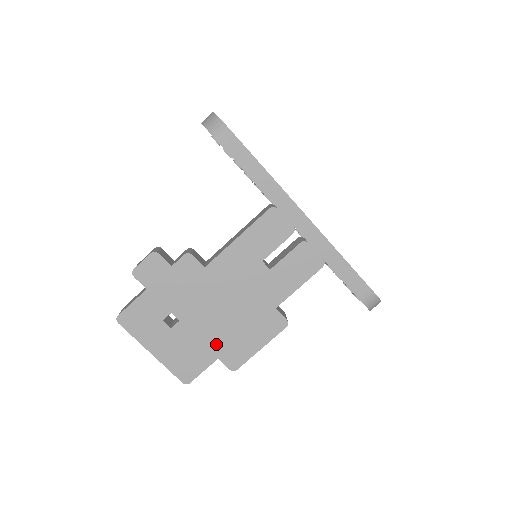
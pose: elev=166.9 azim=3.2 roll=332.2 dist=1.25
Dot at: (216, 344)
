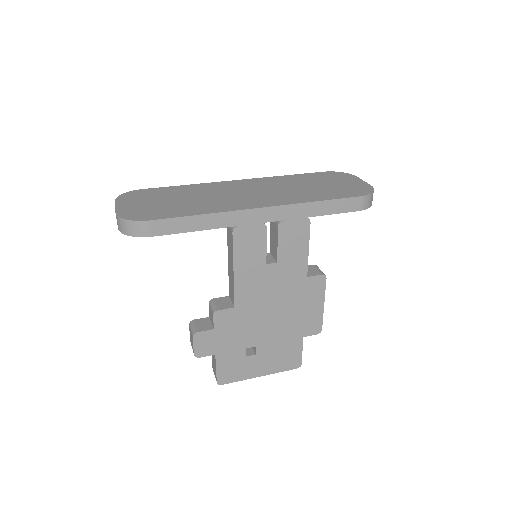
Dot at: (293, 333)
